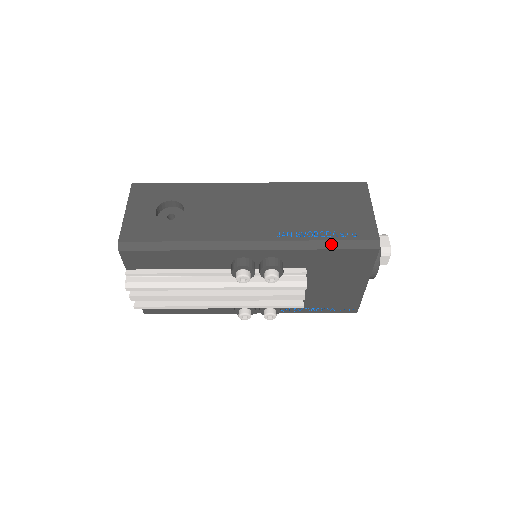
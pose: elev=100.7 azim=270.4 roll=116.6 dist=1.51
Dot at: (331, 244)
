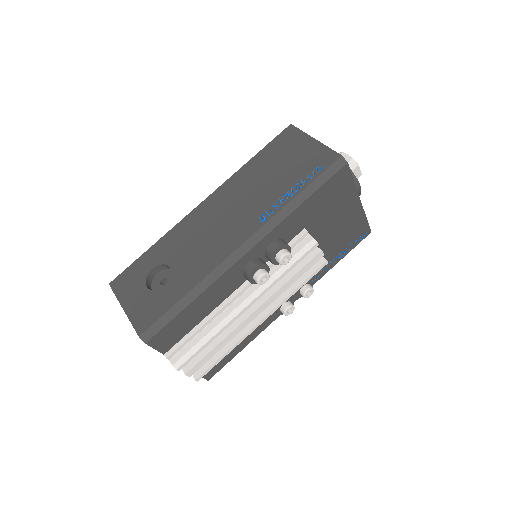
Dot at: (307, 191)
